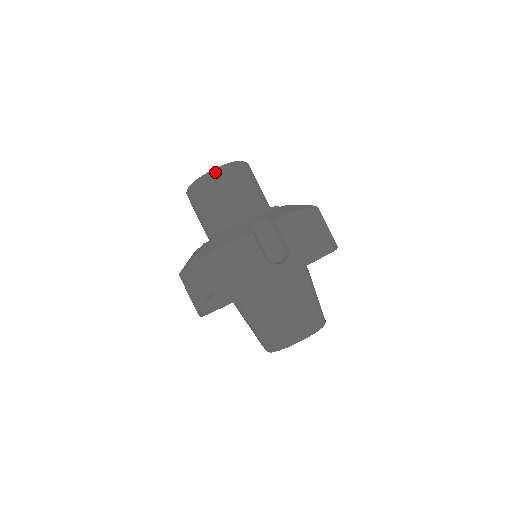
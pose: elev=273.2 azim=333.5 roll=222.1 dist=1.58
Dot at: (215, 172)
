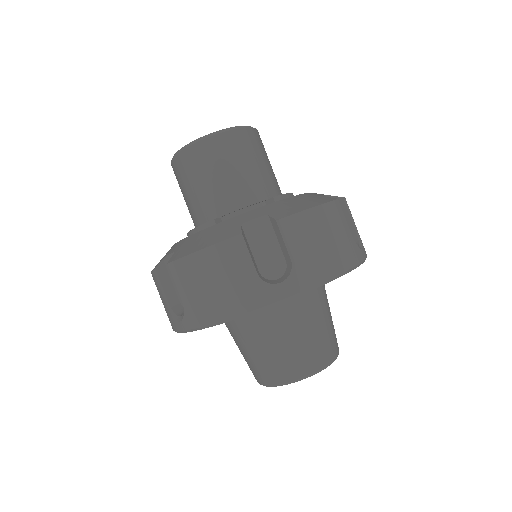
Dot at: (250, 129)
